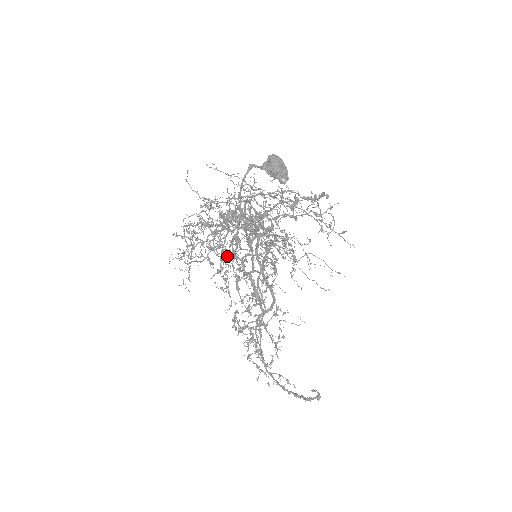
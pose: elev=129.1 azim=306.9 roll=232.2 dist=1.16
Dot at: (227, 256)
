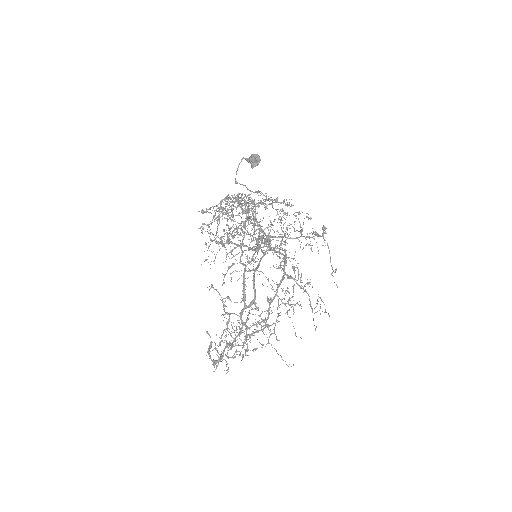
Dot at: (234, 244)
